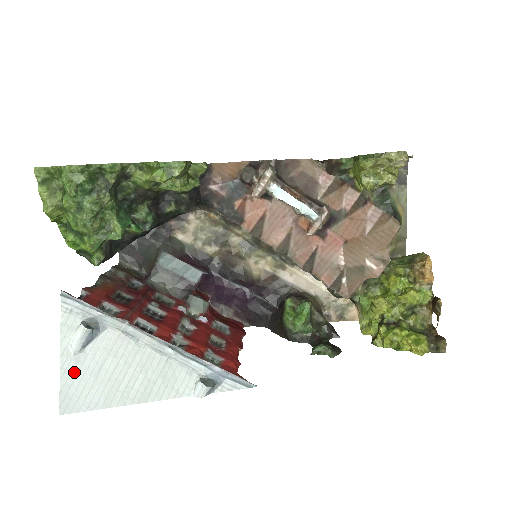
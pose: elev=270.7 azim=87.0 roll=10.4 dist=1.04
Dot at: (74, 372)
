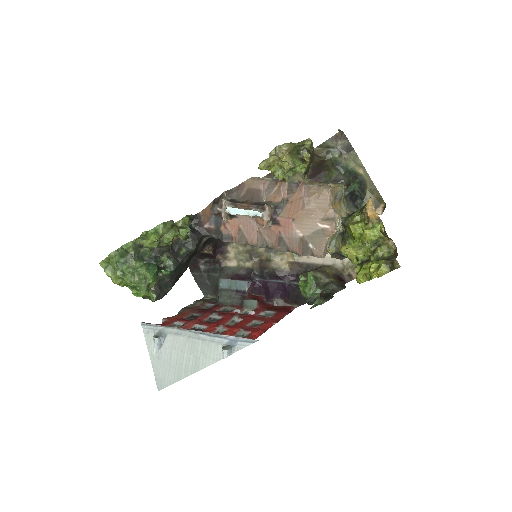
Dot at: (159, 365)
